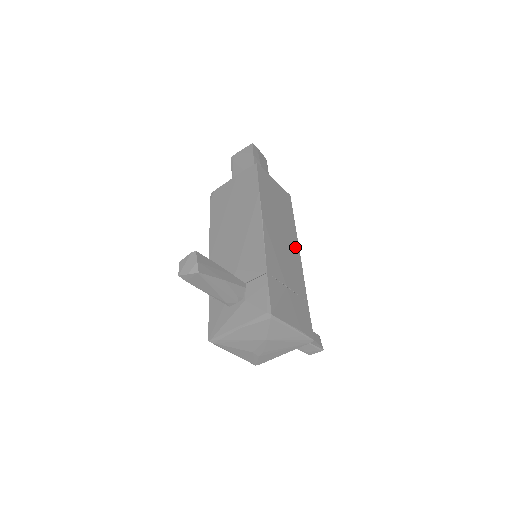
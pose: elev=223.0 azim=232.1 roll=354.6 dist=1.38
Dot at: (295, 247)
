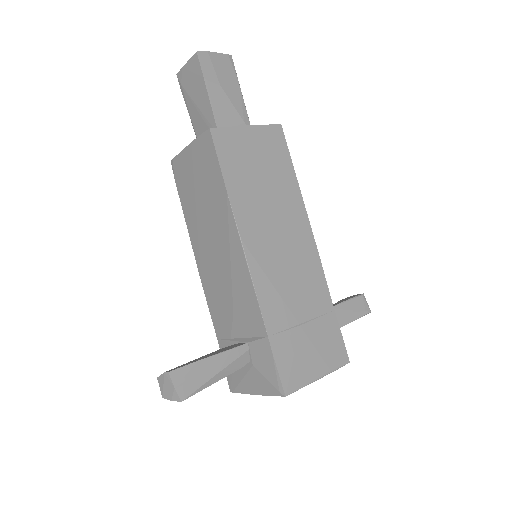
Dot at: (303, 231)
